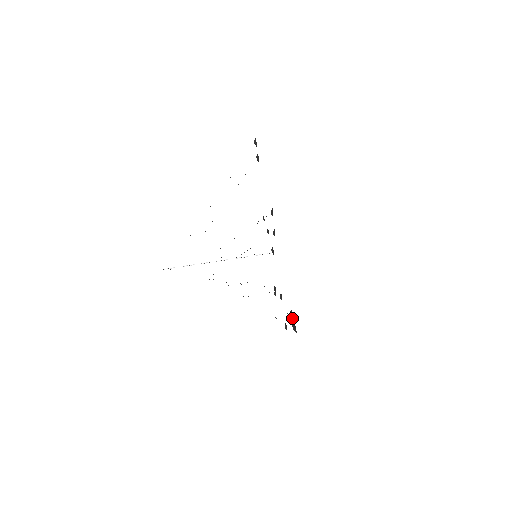
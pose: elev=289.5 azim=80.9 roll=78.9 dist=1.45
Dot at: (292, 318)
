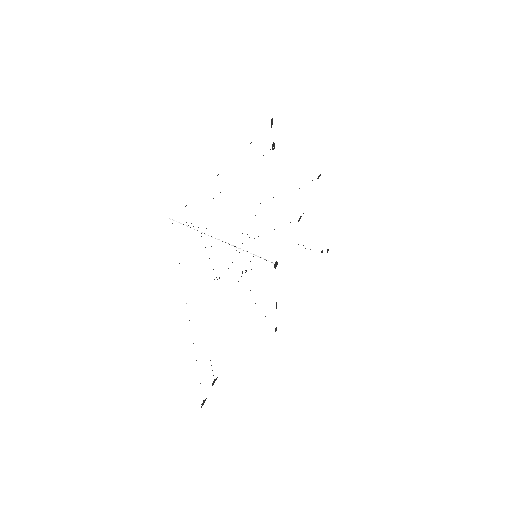
Dot at: (274, 143)
